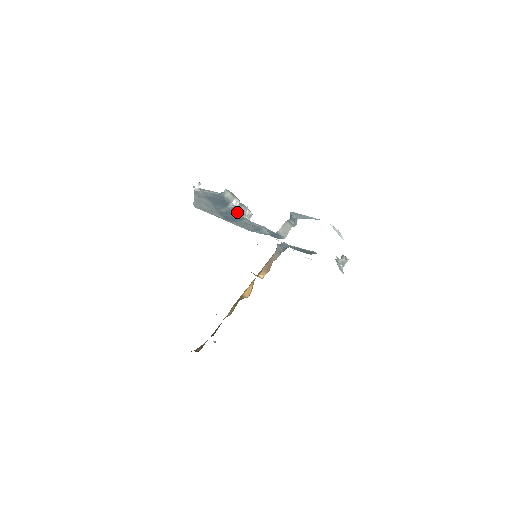
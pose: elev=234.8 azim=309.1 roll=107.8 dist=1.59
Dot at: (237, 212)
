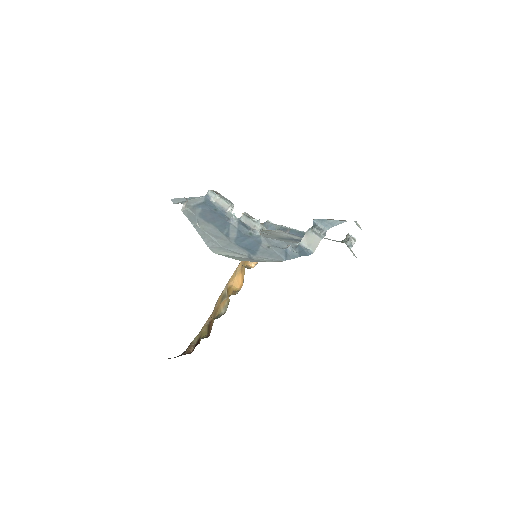
Dot at: (246, 229)
